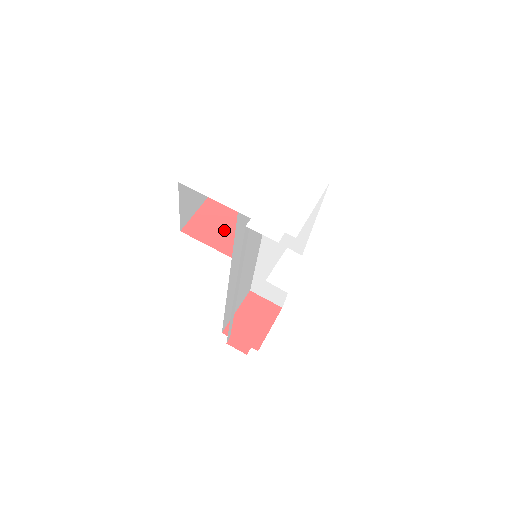
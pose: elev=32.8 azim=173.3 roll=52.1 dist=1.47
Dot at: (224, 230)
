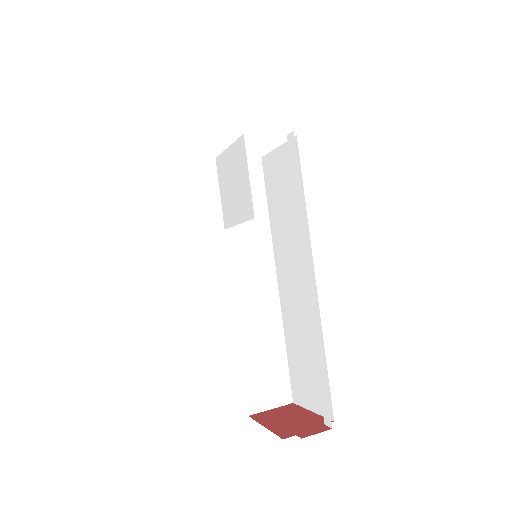
Dot at: occluded
